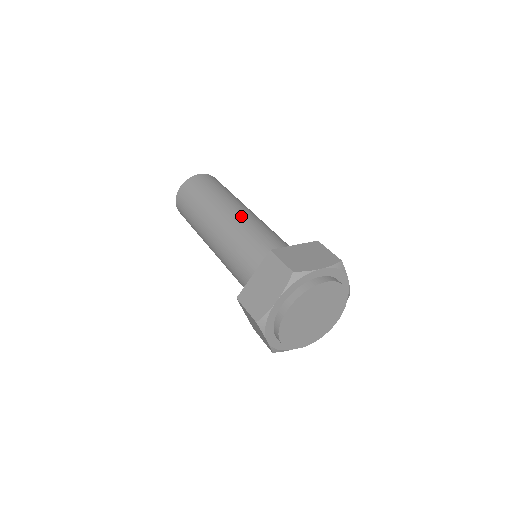
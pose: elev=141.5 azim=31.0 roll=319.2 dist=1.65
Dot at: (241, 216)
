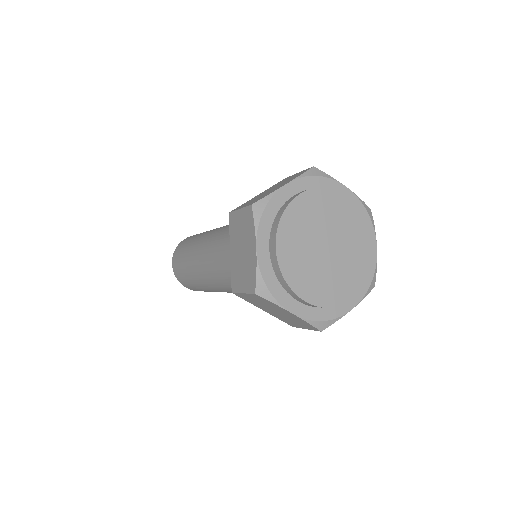
Dot at: (218, 231)
